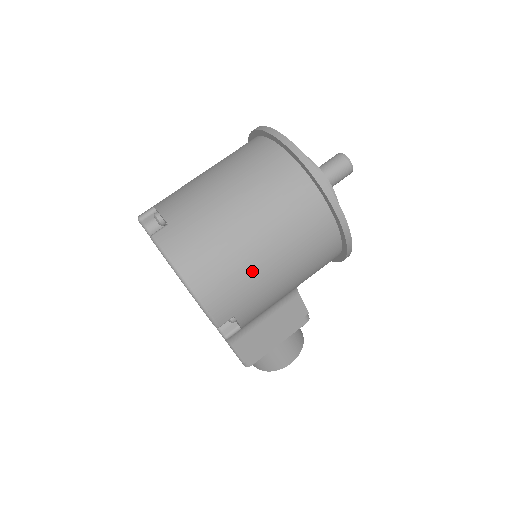
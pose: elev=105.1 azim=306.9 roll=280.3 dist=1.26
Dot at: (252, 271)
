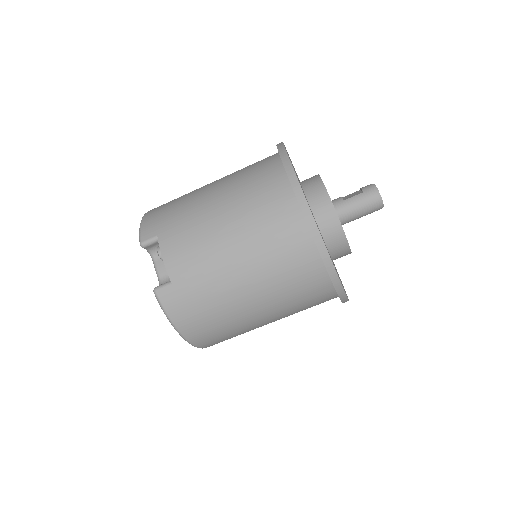
Dot at: (246, 328)
